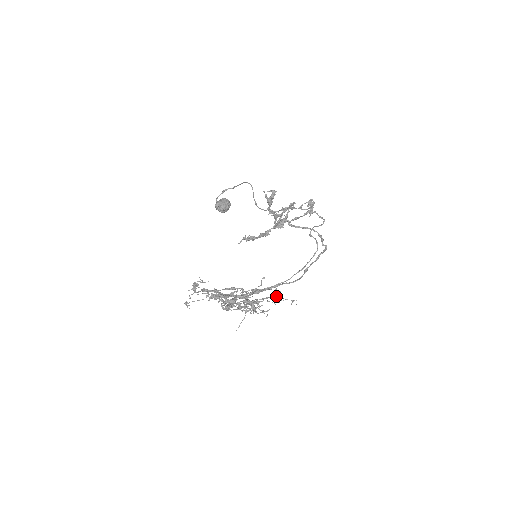
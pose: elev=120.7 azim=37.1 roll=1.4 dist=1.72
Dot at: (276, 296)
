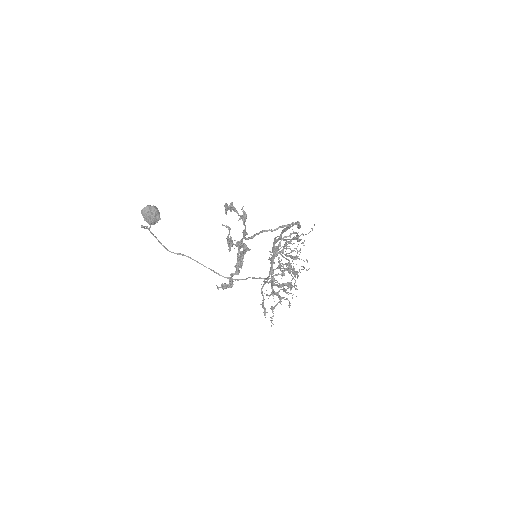
Dot at: (298, 241)
